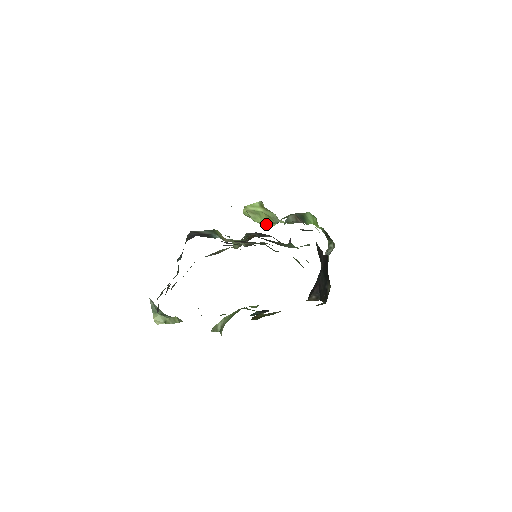
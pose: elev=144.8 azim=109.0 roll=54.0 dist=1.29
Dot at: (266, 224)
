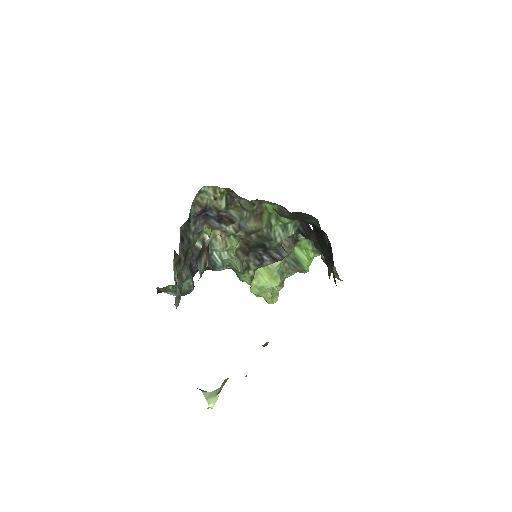
Dot at: (271, 283)
